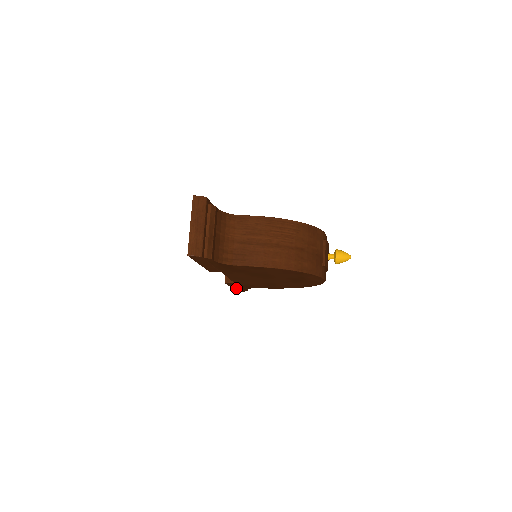
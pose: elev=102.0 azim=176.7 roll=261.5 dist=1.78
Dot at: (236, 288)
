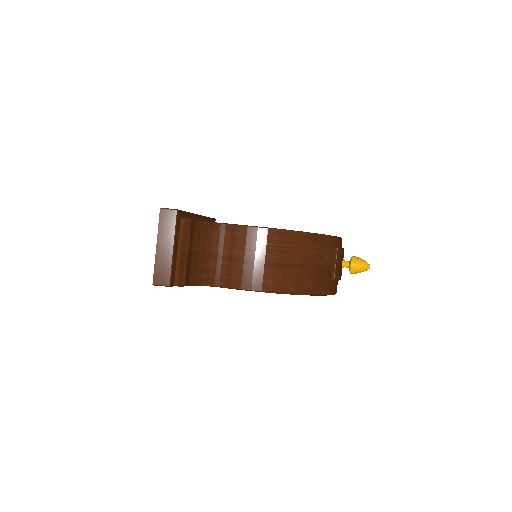
Dot at: occluded
